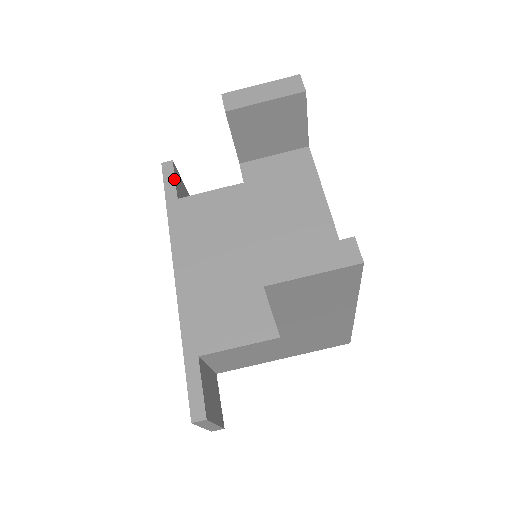
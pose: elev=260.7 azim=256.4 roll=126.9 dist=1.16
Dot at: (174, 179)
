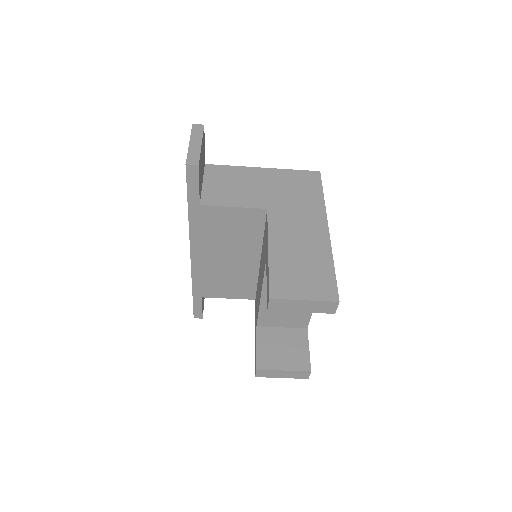
Dot at: (198, 186)
